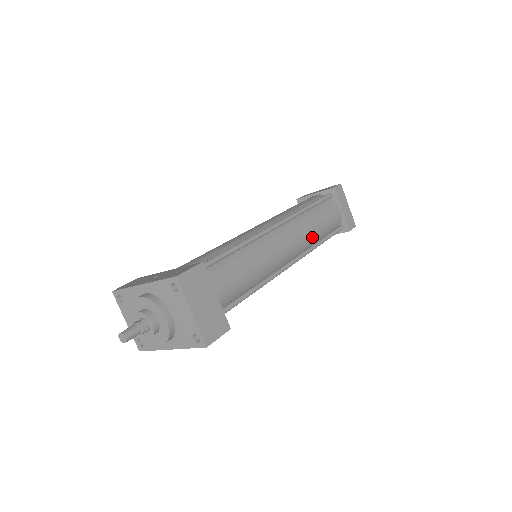
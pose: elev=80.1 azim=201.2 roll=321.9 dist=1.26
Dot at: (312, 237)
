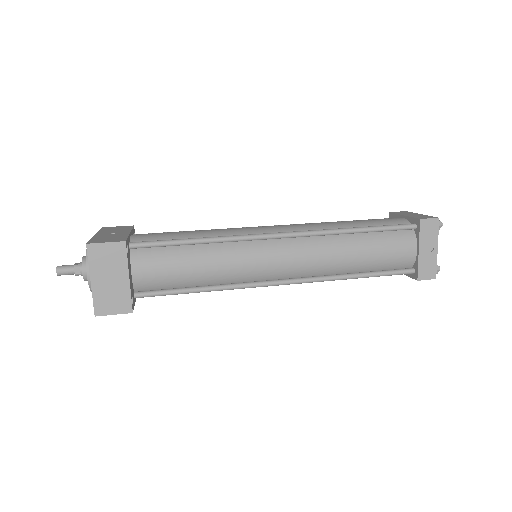
Dot at: (339, 266)
